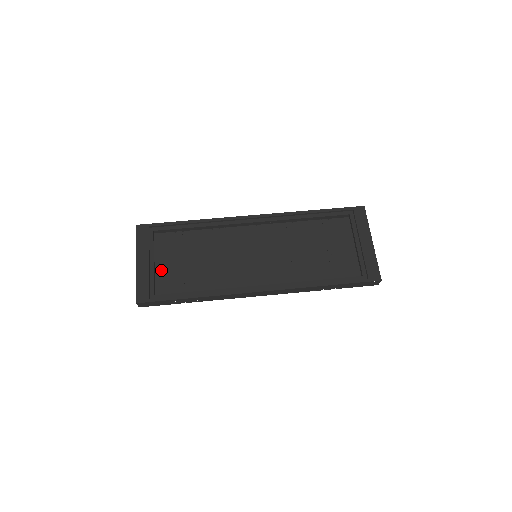
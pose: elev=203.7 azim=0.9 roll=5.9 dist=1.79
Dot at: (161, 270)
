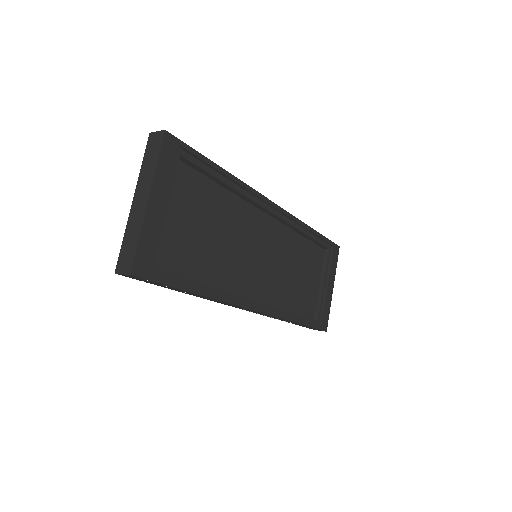
Dot at: (165, 225)
